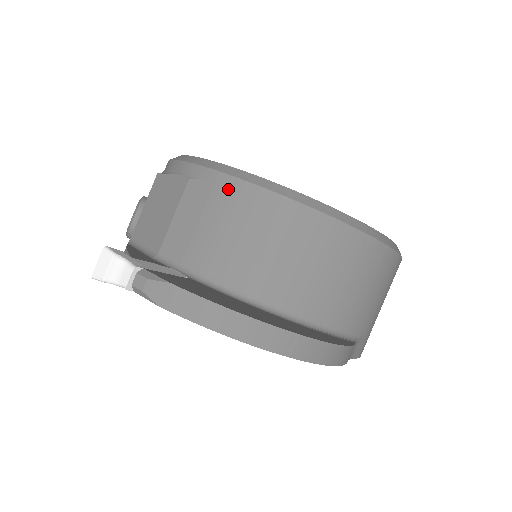
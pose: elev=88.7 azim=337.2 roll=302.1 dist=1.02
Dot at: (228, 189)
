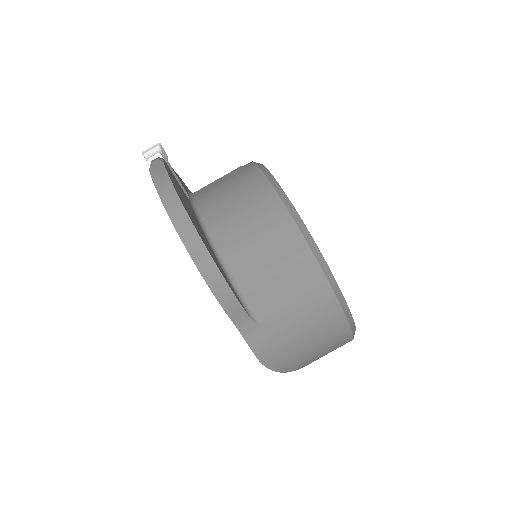
Dot at: (250, 171)
